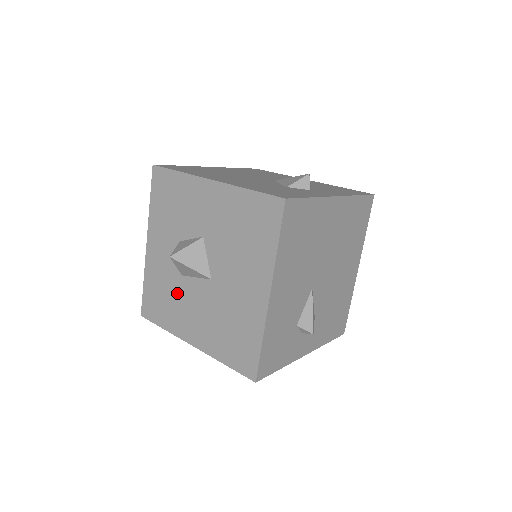
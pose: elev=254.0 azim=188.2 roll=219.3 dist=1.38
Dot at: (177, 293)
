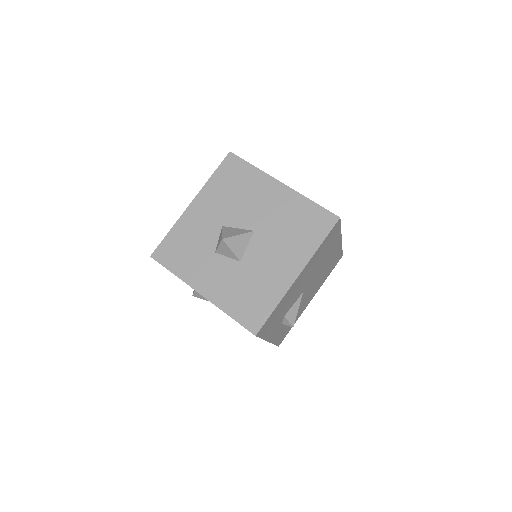
Dot at: (252, 274)
